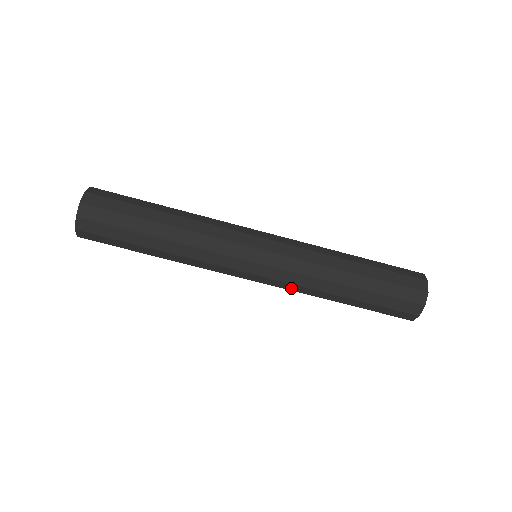
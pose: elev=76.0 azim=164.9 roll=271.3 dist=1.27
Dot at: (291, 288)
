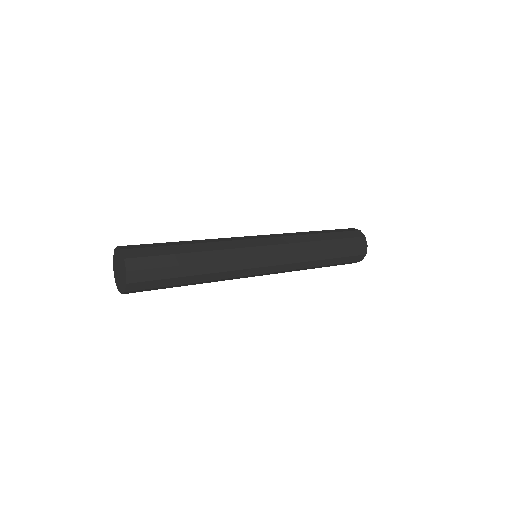
Dot at: (293, 260)
